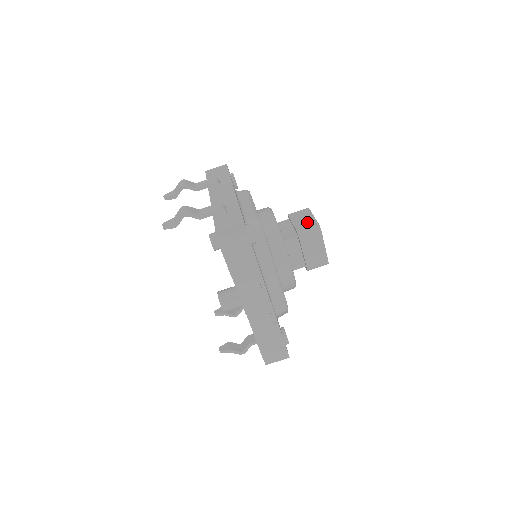
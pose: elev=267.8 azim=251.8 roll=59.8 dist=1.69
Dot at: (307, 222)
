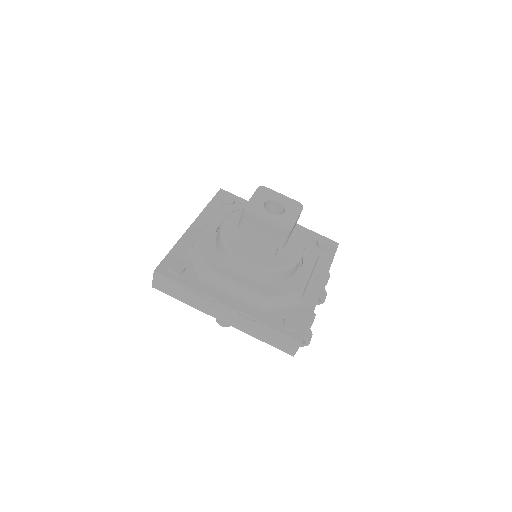
Dot at: occluded
